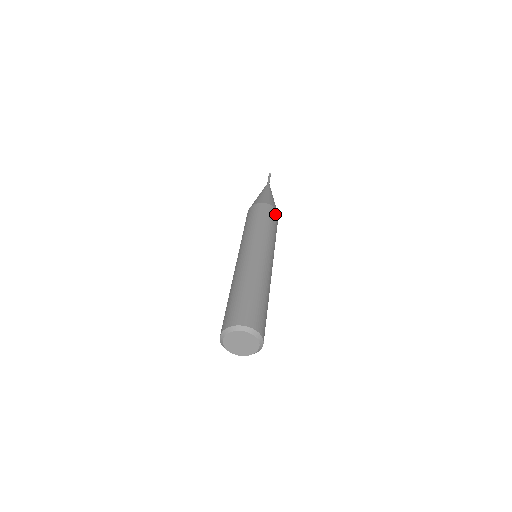
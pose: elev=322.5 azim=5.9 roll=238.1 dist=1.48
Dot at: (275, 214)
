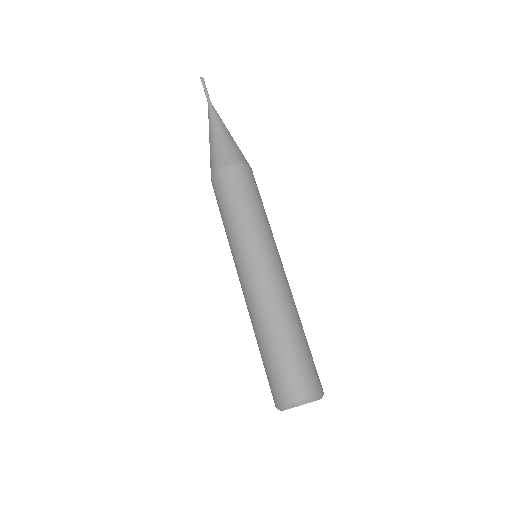
Dot at: (253, 177)
